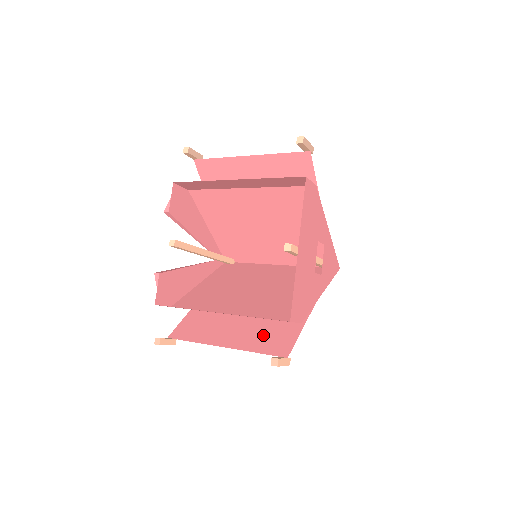
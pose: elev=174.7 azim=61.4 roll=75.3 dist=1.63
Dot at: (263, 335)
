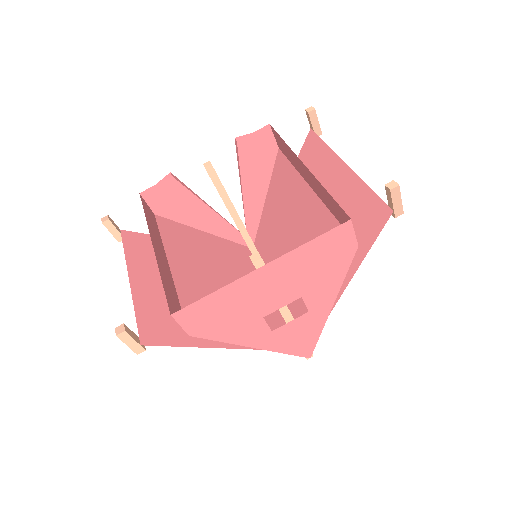
Dot at: (164, 311)
